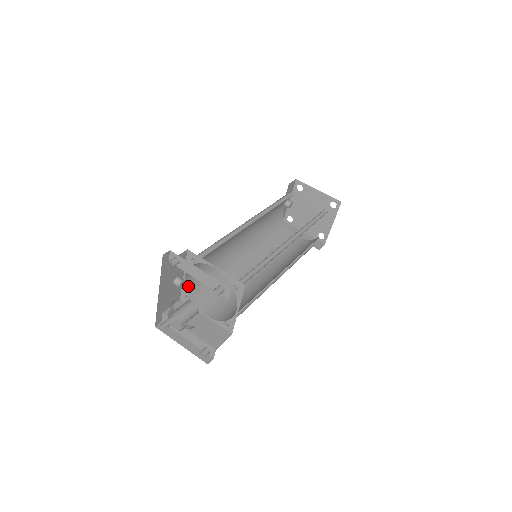
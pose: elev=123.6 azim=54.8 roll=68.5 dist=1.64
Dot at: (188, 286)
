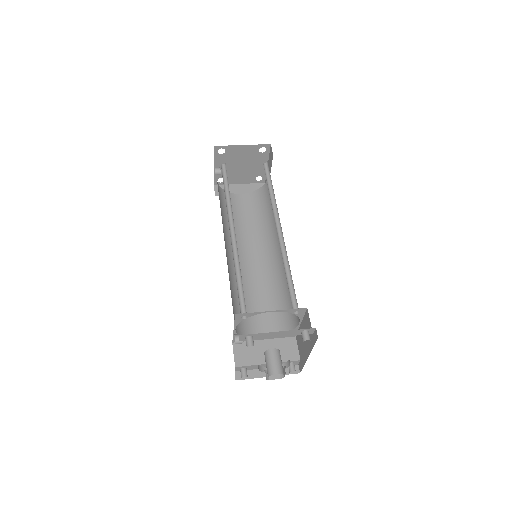
Dot at: (237, 331)
